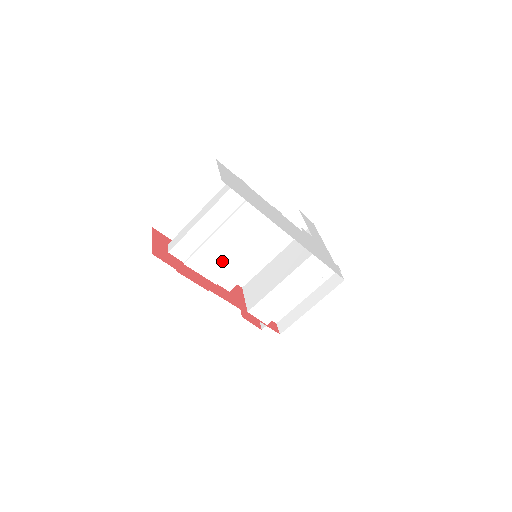
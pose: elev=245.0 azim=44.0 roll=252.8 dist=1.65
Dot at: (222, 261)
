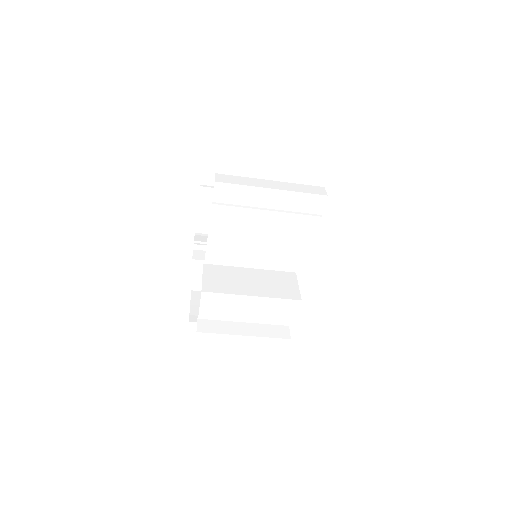
Dot at: (238, 234)
